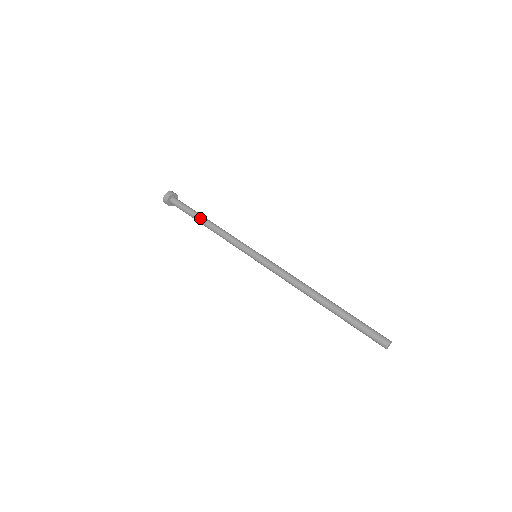
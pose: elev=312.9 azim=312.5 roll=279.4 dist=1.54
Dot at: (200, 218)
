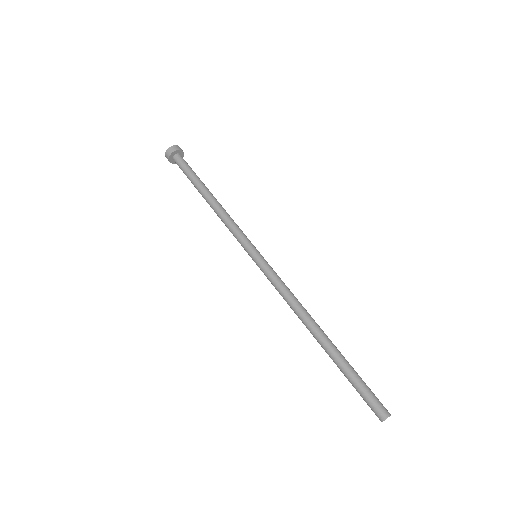
Dot at: (201, 190)
